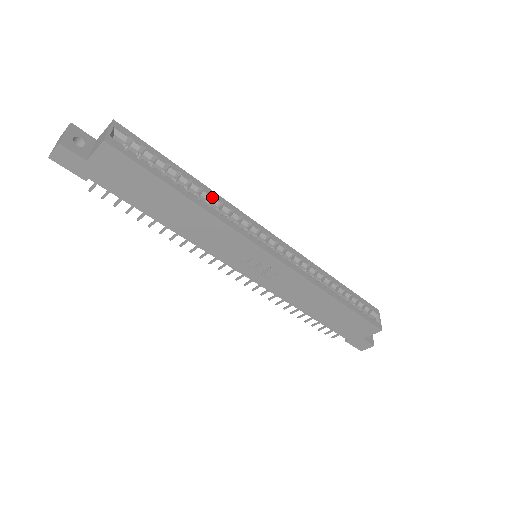
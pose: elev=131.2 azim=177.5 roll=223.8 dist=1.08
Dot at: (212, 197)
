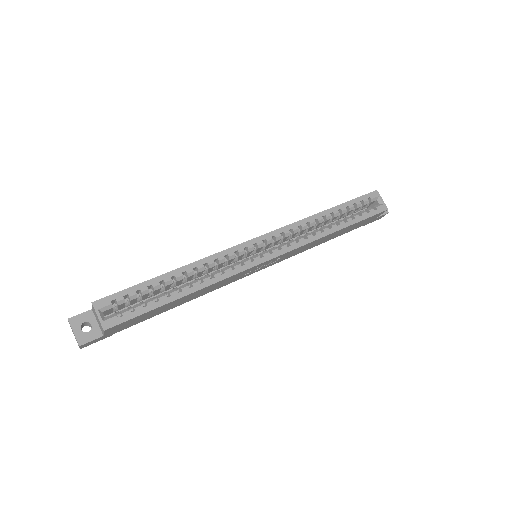
Dot at: (196, 267)
